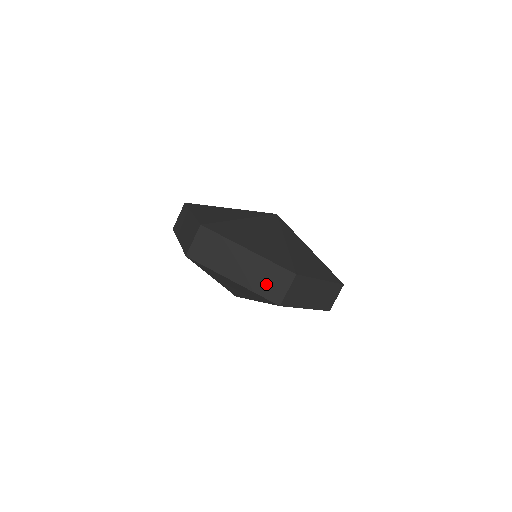
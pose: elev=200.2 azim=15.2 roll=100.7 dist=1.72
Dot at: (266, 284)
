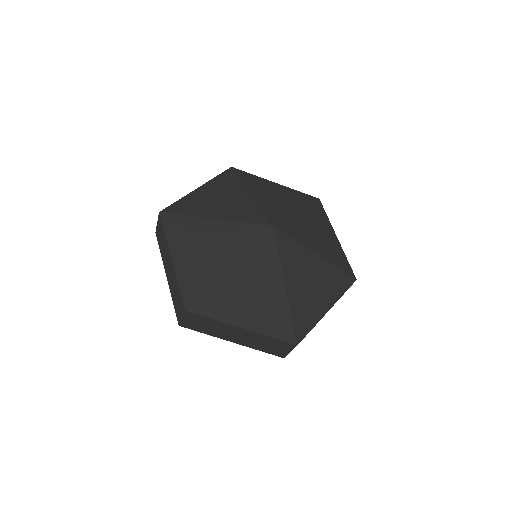
Dot at: (175, 299)
